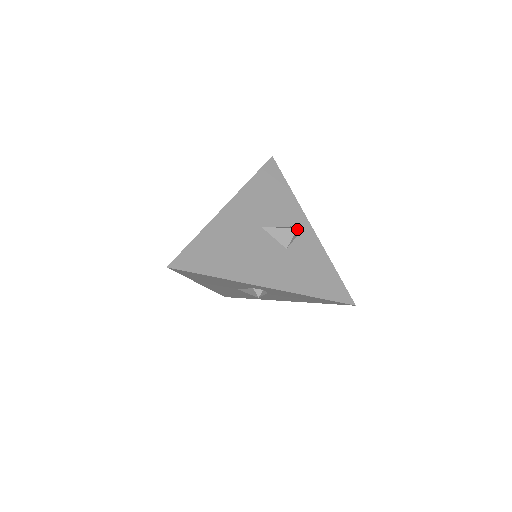
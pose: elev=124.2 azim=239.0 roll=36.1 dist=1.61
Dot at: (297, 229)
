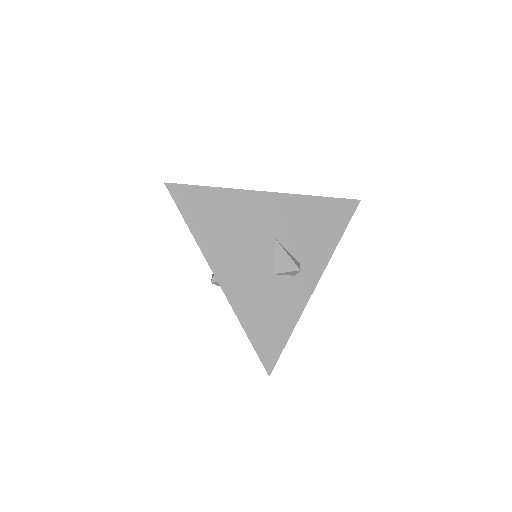
Dot at: (298, 270)
